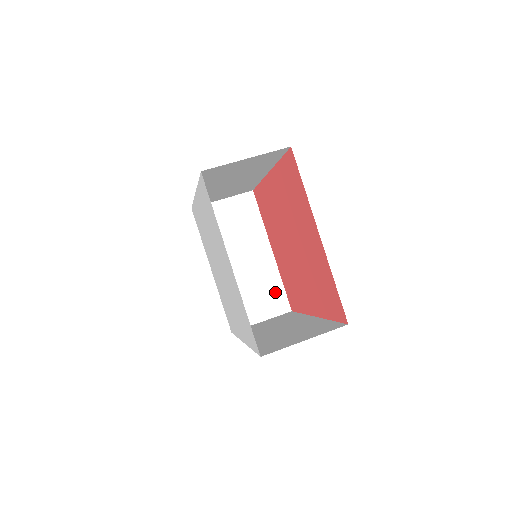
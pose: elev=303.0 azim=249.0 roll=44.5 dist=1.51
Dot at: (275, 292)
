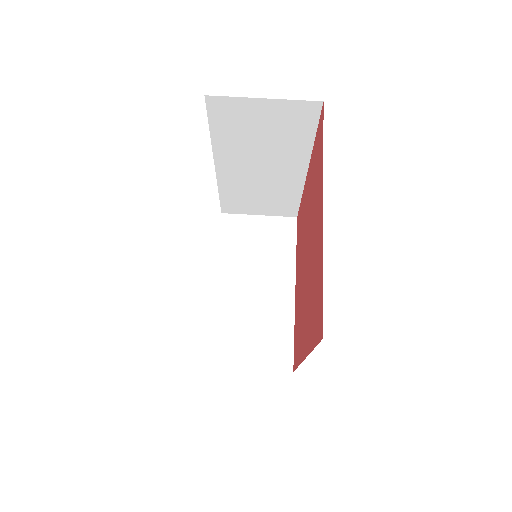
Dot at: (280, 340)
